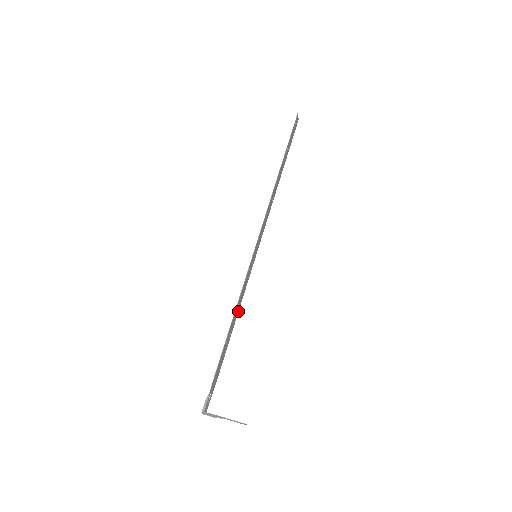
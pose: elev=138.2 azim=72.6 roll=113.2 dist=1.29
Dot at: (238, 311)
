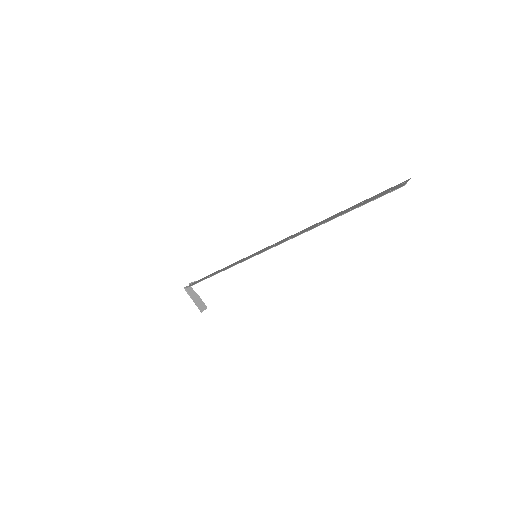
Dot at: occluded
